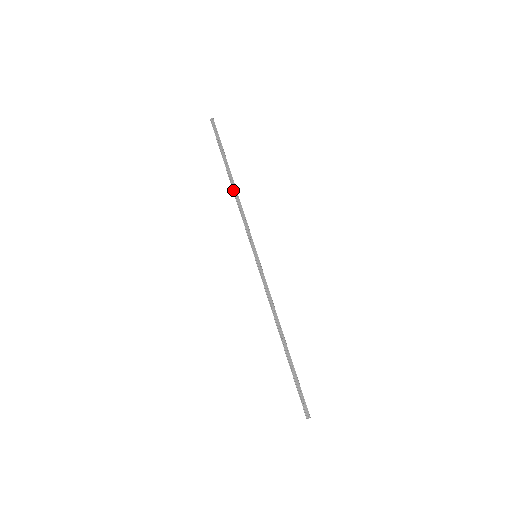
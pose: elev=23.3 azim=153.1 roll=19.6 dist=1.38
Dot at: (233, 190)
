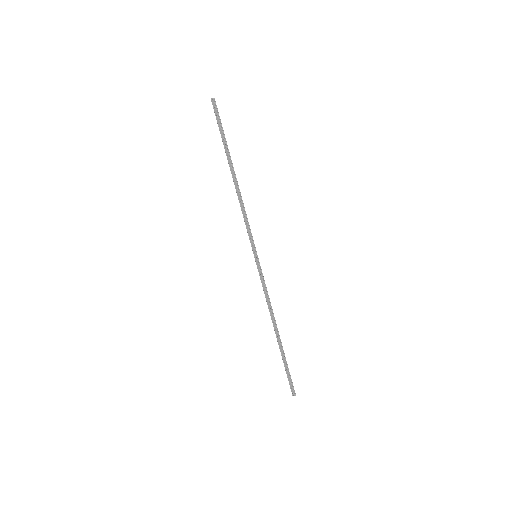
Dot at: (235, 186)
